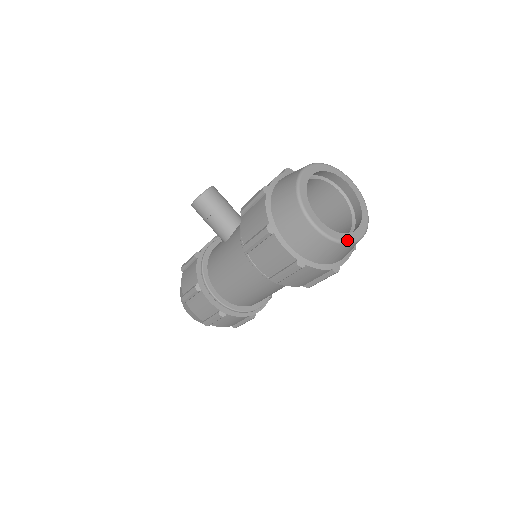
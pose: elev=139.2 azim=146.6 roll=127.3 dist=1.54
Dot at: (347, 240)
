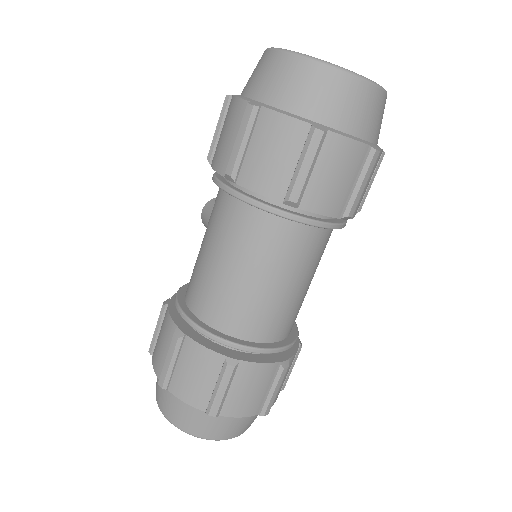
Dot at: (323, 61)
